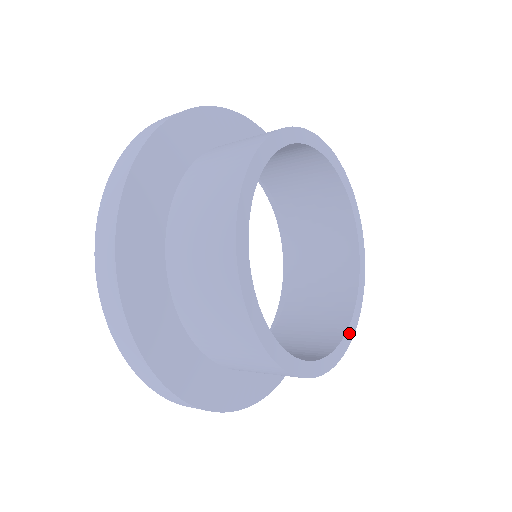
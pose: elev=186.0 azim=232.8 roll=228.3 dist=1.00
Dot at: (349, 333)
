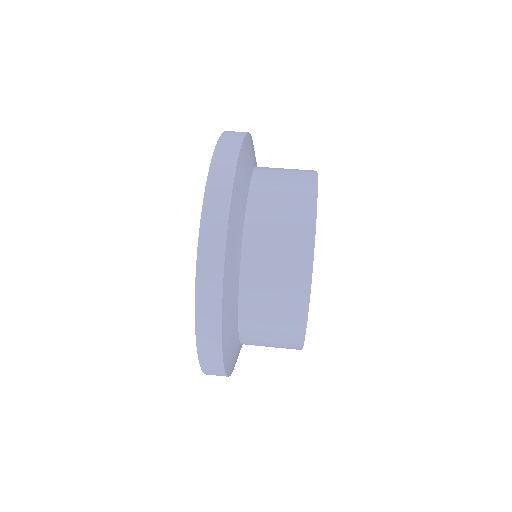
Dot at: occluded
